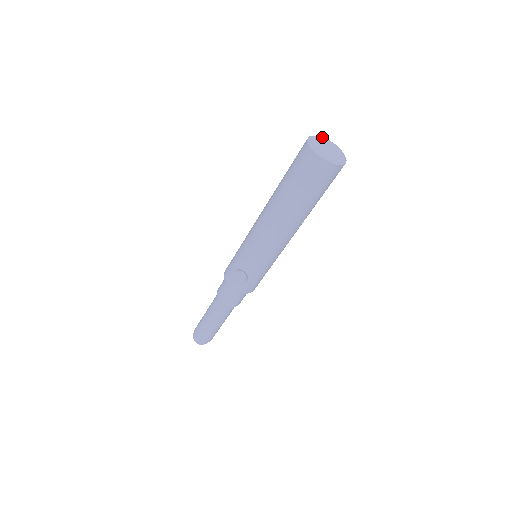
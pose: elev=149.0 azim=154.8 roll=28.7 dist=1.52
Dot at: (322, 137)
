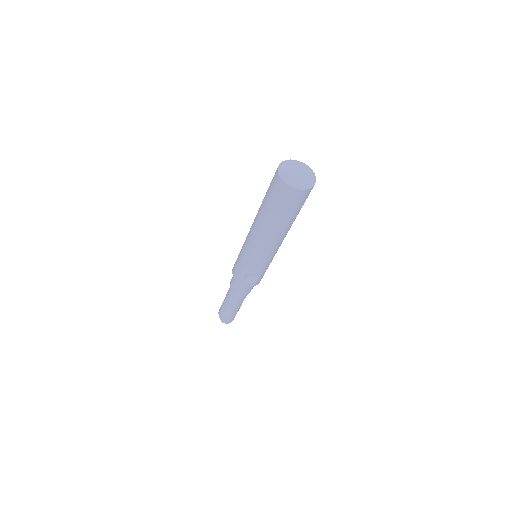
Dot at: (286, 162)
